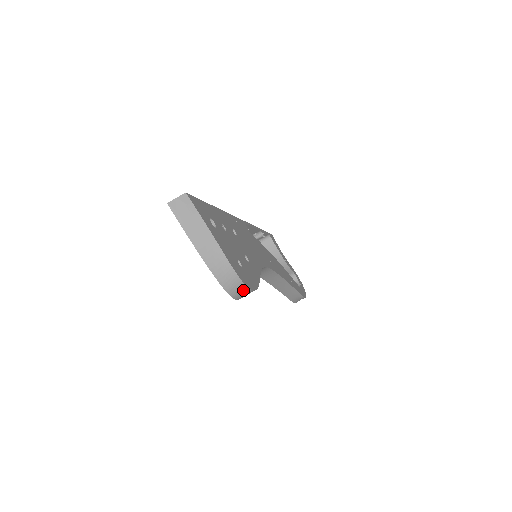
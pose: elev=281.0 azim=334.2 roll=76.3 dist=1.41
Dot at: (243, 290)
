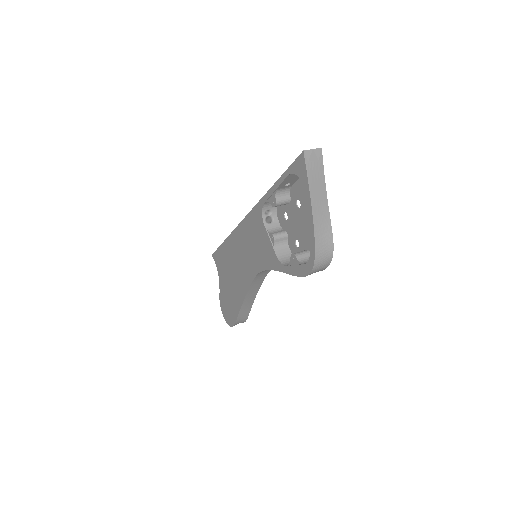
Dot at: (325, 264)
